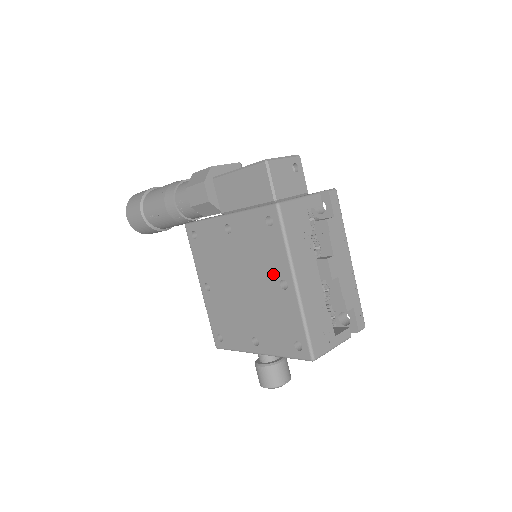
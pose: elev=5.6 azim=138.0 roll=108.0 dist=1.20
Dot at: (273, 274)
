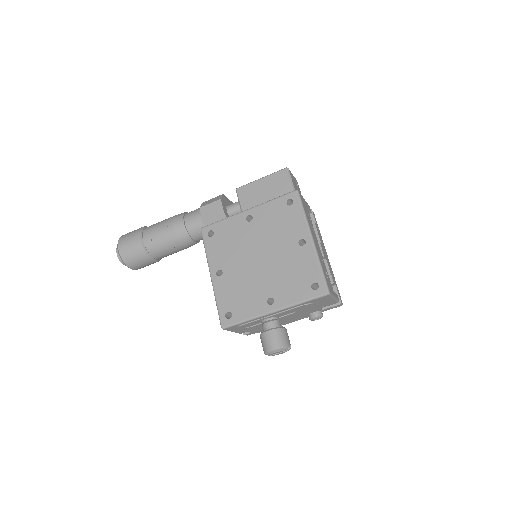
Dot at: (292, 238)
